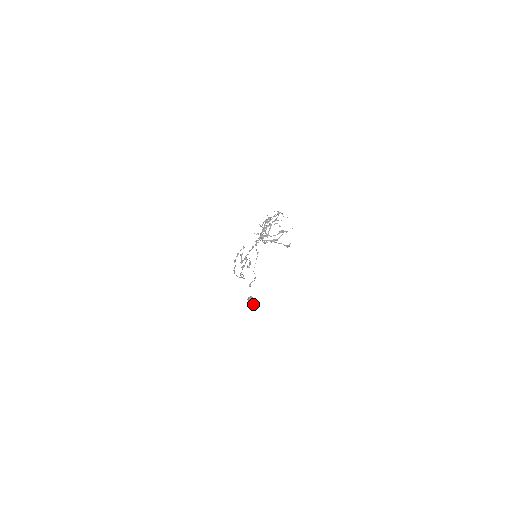
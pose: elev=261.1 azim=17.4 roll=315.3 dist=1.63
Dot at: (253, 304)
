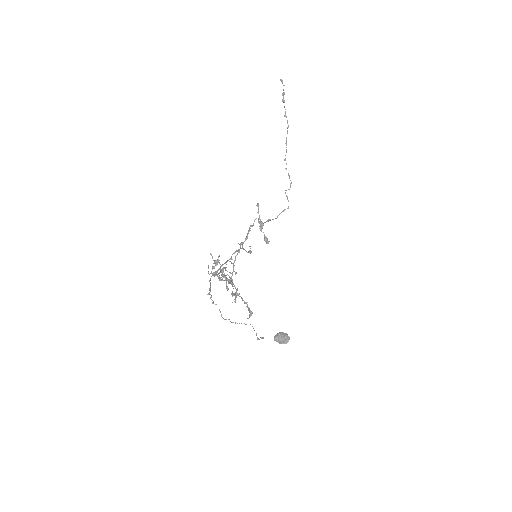
Dot at: occluded
